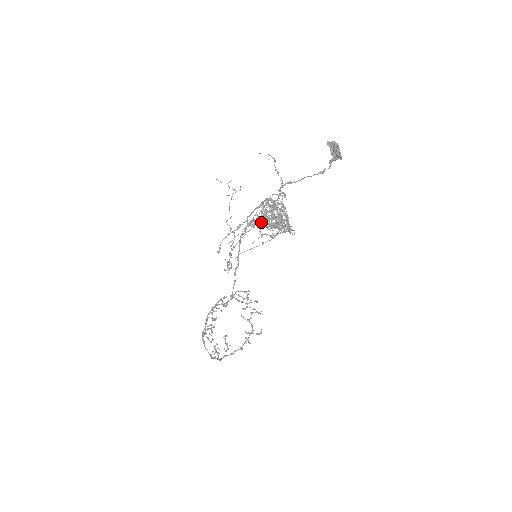
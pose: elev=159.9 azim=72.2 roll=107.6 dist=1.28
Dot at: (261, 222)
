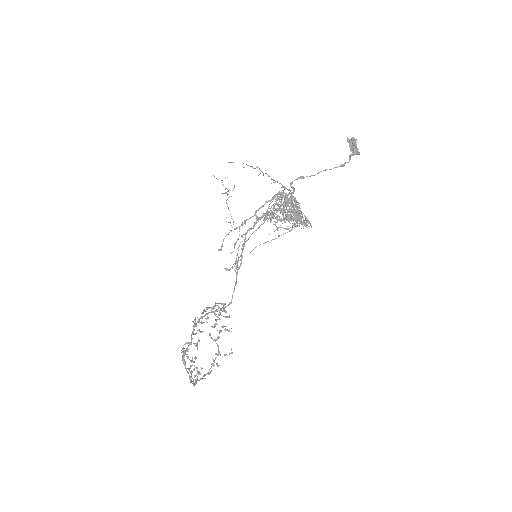
Dot at: (274, 215)
